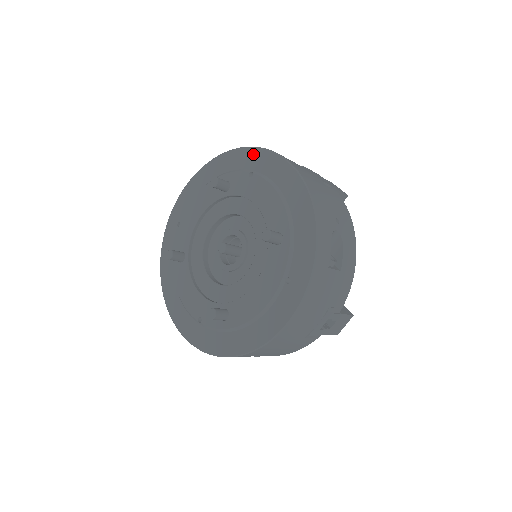
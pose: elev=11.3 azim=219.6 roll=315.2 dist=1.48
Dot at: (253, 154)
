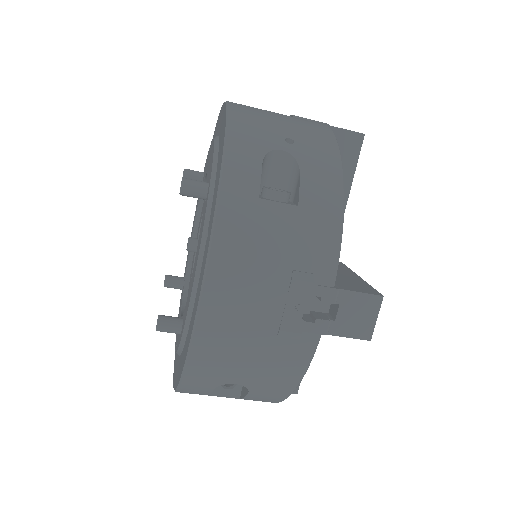
Dot at: (216, 127)
